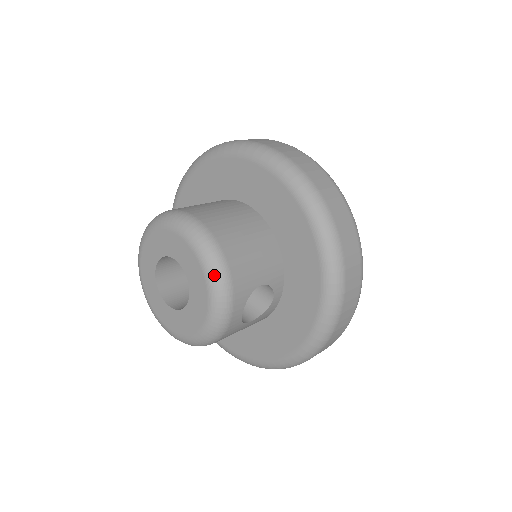
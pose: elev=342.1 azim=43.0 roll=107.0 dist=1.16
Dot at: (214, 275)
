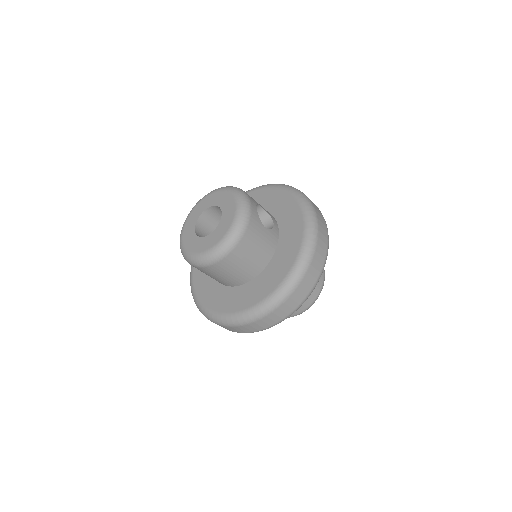
Dot at: (232, 188)
